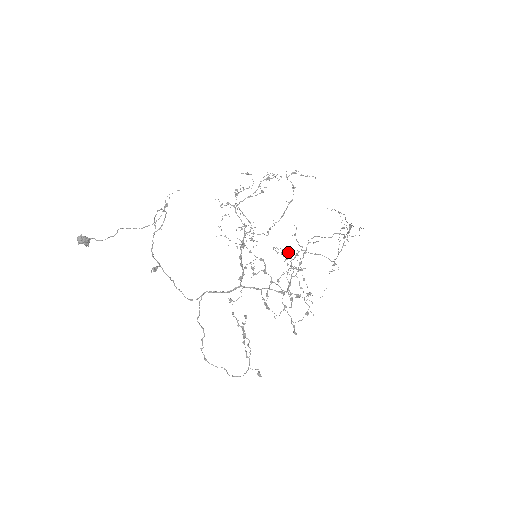
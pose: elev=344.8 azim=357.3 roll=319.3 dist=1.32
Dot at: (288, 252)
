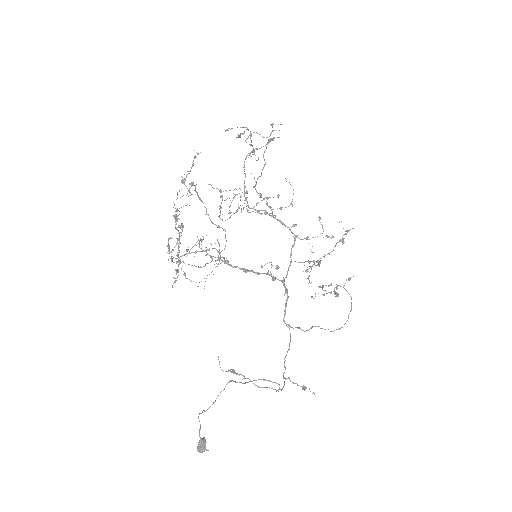
Dot at: occluded
